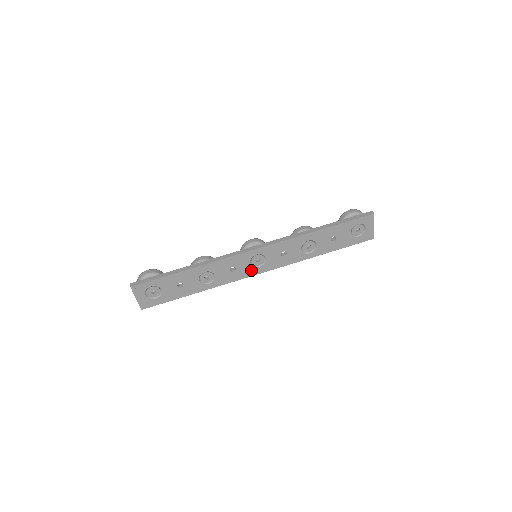
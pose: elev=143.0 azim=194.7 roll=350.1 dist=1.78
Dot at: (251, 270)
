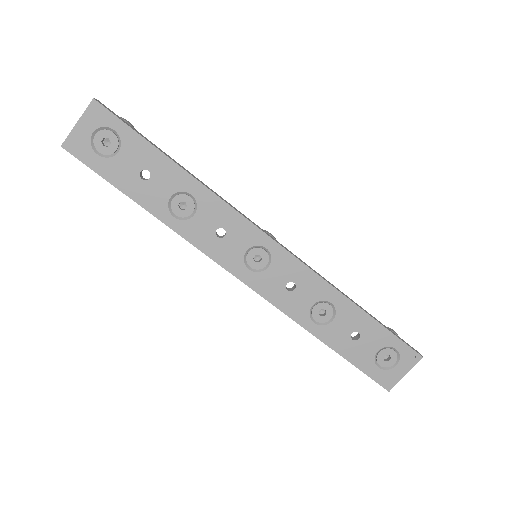
Dot at: (236, 261)
